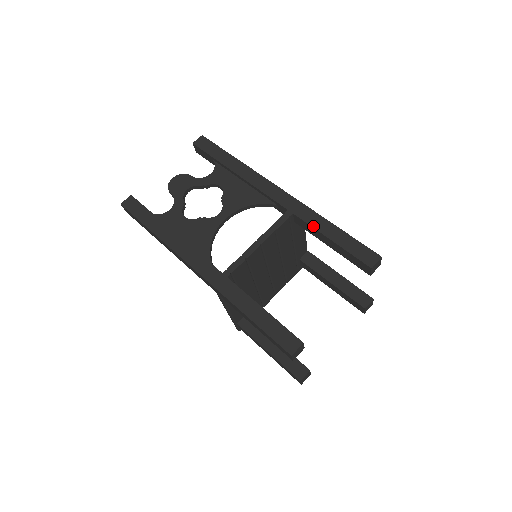
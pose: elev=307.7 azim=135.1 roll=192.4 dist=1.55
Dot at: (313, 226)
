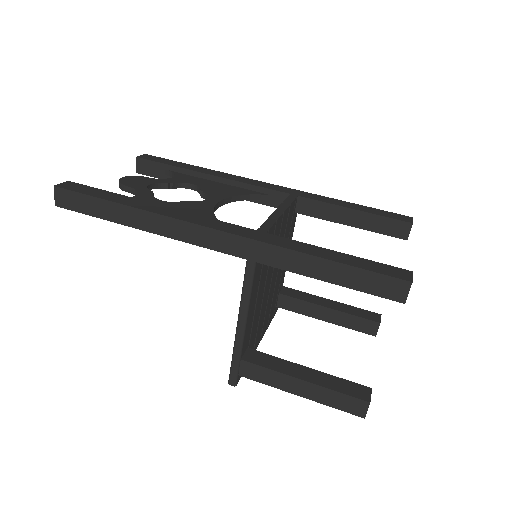
Dot at: (327, 202)
